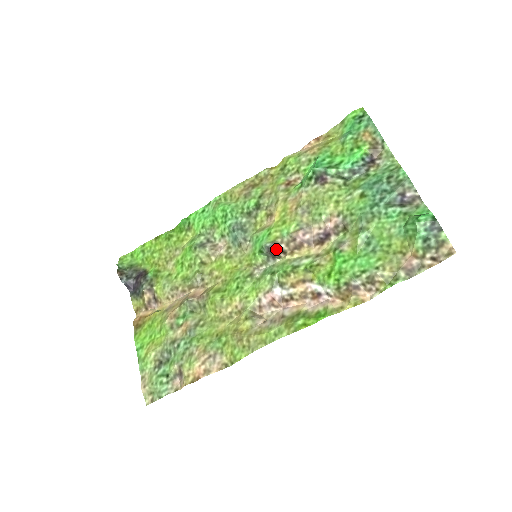
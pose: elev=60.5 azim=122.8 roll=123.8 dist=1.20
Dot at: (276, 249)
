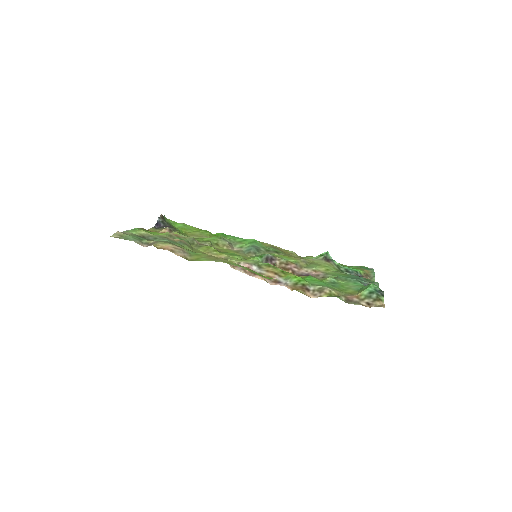
Dot at: (272, 260)
